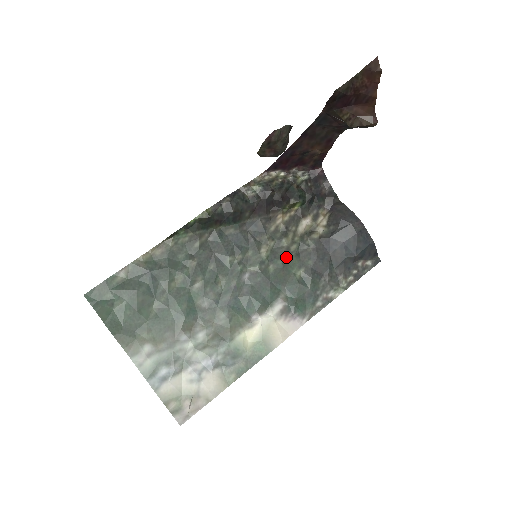
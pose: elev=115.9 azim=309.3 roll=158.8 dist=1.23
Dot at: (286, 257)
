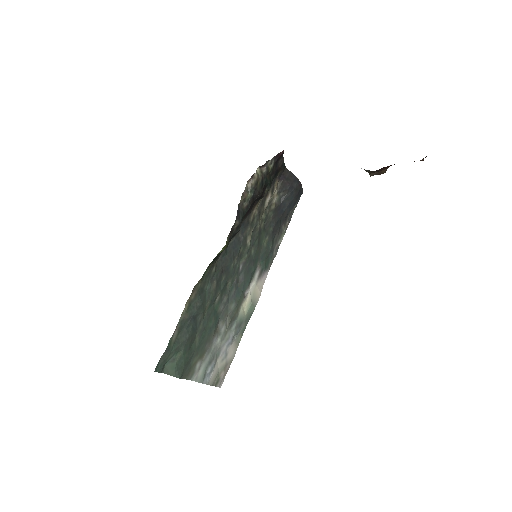
Dot at: (259, 235)
